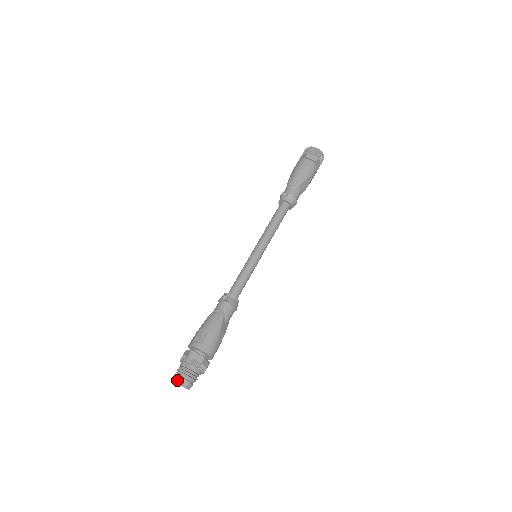
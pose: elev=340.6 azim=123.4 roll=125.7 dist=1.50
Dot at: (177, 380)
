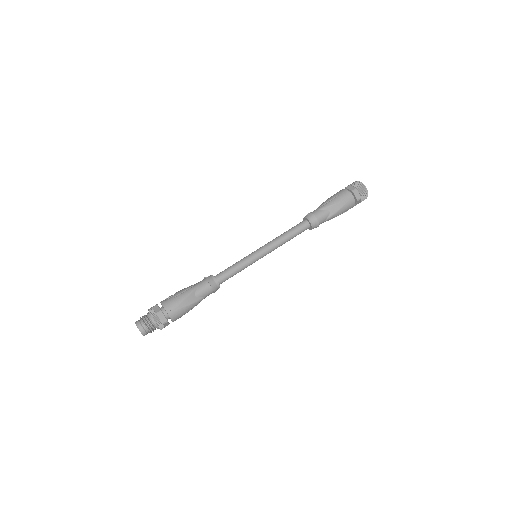
Dot at: (135, 322)
